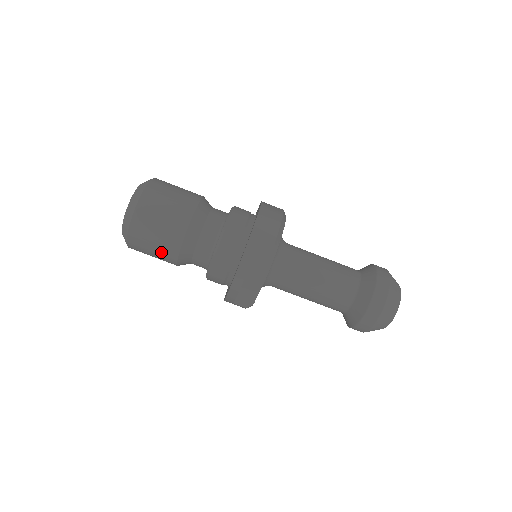
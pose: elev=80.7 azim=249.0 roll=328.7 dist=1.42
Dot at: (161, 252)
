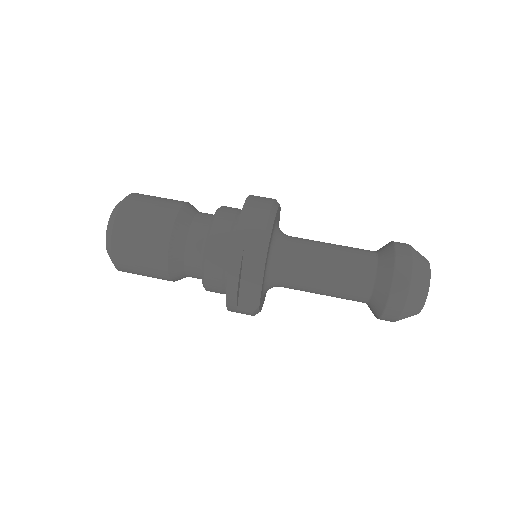
Dot at: (149, 265)
